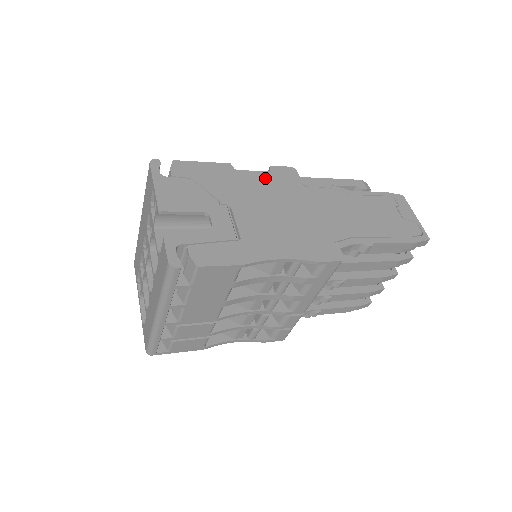
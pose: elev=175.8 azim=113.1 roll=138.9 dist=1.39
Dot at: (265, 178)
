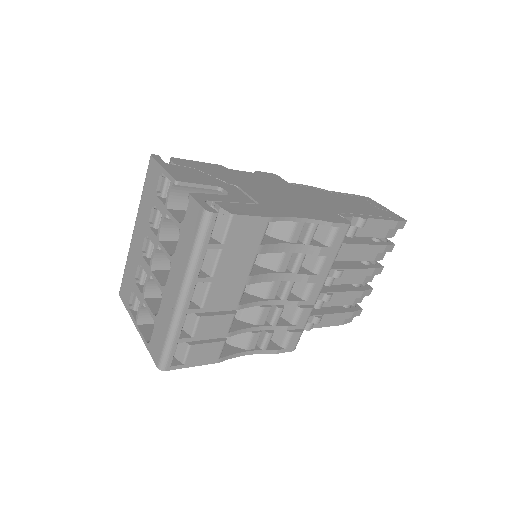
Dot at: (256, 176)
